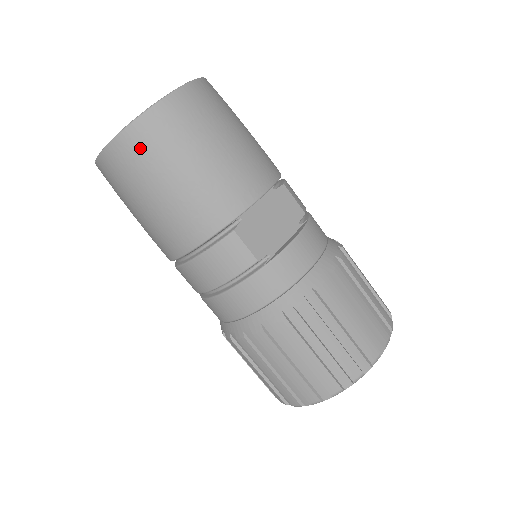
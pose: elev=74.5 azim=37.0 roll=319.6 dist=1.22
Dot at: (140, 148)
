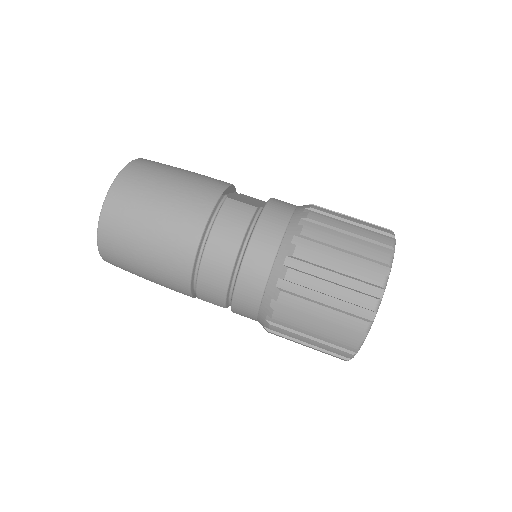
Dot at: (132, 182)
